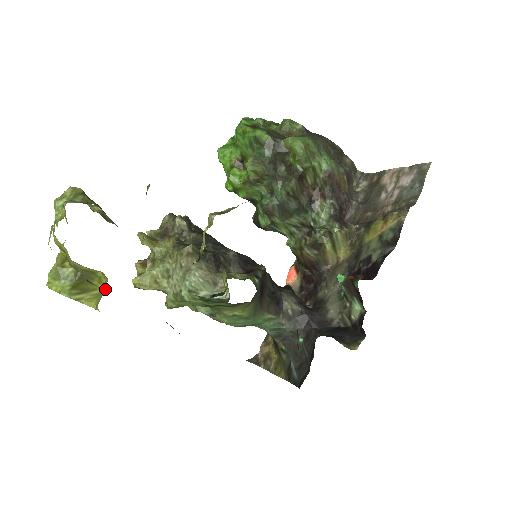
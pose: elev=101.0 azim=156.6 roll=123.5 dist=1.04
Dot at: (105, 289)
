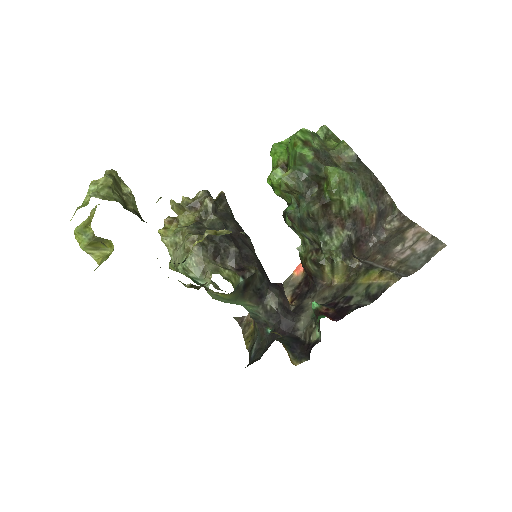
Dot at: occluded
